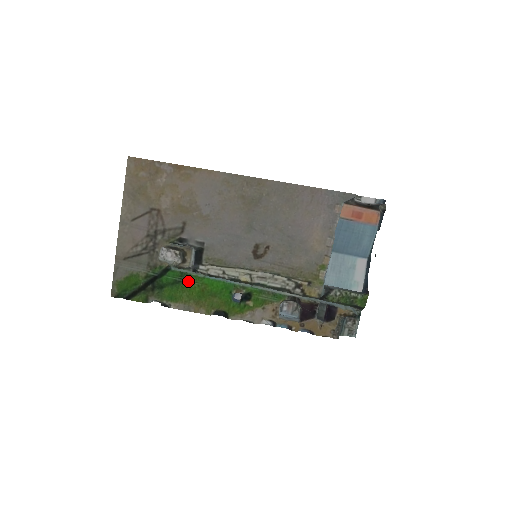
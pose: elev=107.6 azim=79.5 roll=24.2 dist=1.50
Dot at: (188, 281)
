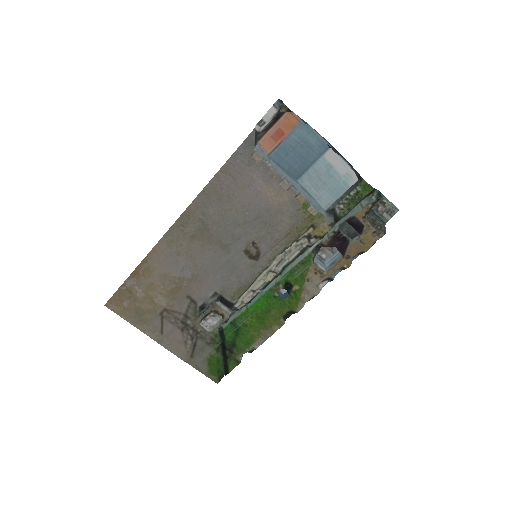
Dot at: (242, 323)
